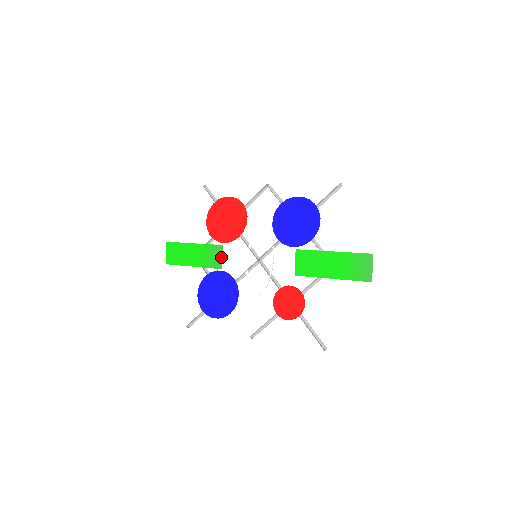
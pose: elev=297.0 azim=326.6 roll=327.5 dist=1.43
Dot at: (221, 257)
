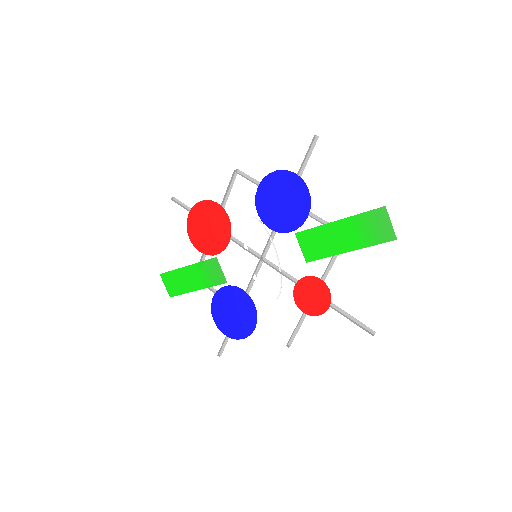
Dot at: (220, 270)
